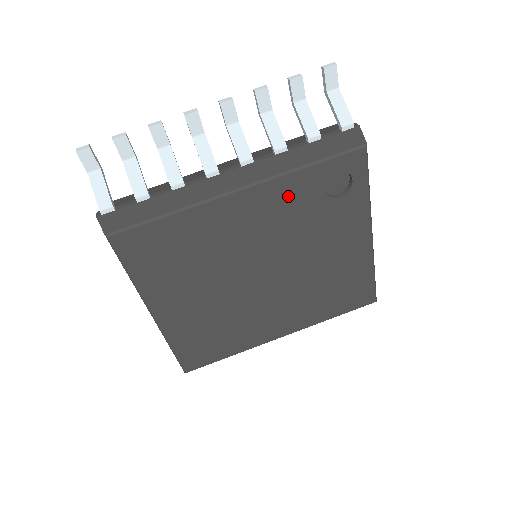
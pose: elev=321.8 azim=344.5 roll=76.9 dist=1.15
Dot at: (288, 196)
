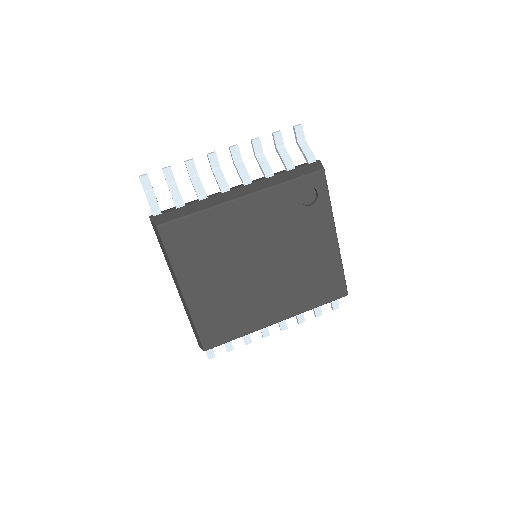
Dot at: (275, 203)
